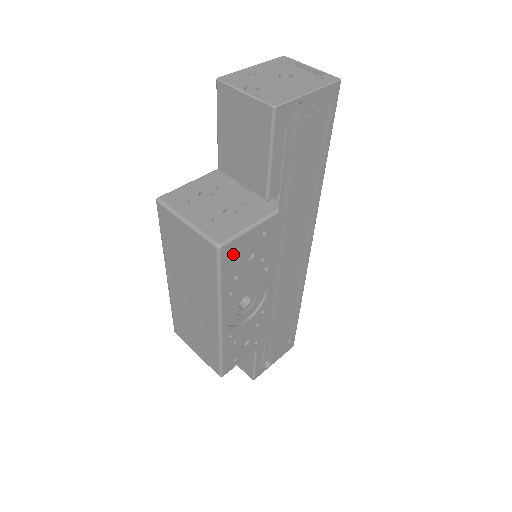
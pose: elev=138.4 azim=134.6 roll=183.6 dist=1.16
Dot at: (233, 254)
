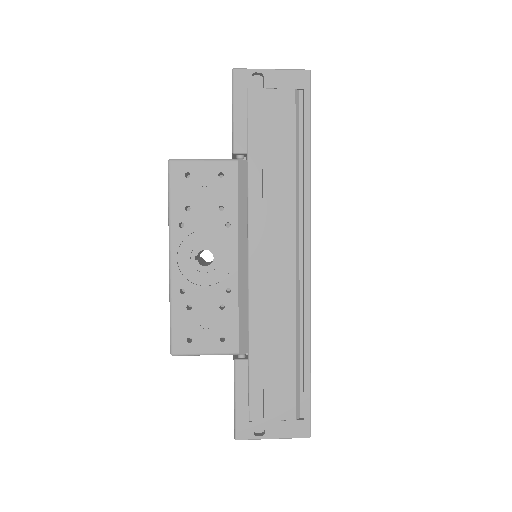
Dot at: (184, 177)
